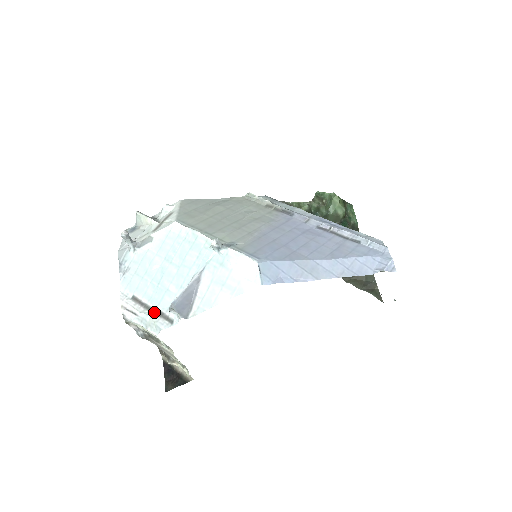
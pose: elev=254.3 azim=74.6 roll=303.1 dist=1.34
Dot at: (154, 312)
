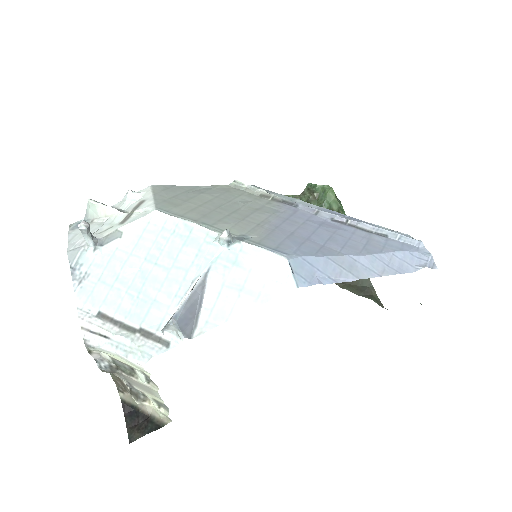
Dot at: (137, 332)
